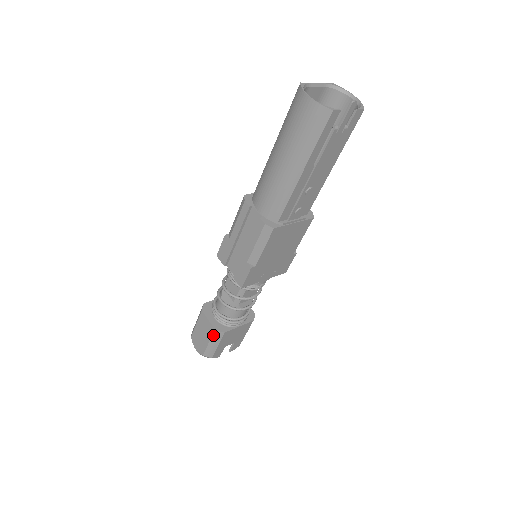
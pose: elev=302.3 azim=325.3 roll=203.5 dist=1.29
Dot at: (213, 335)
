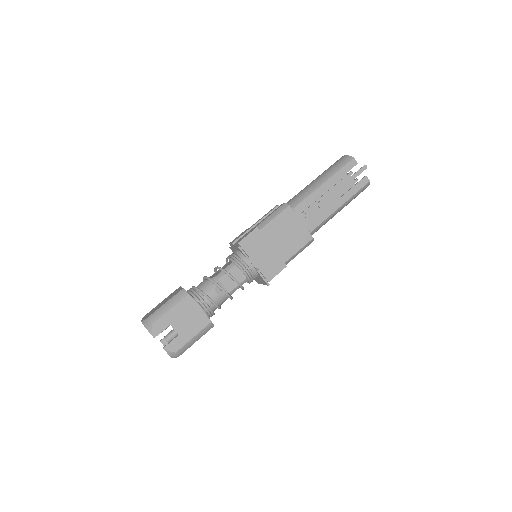
Dot at: (177, 294)
